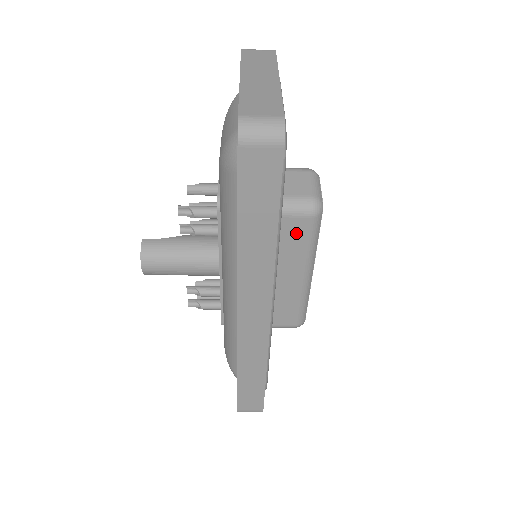
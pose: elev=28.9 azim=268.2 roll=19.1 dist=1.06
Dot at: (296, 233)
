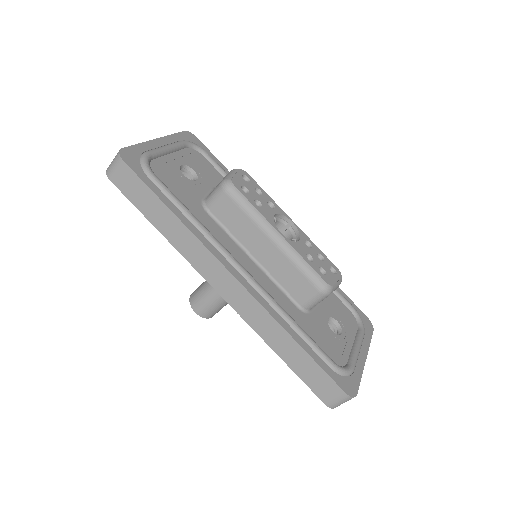
Dot at: (231, 212)
